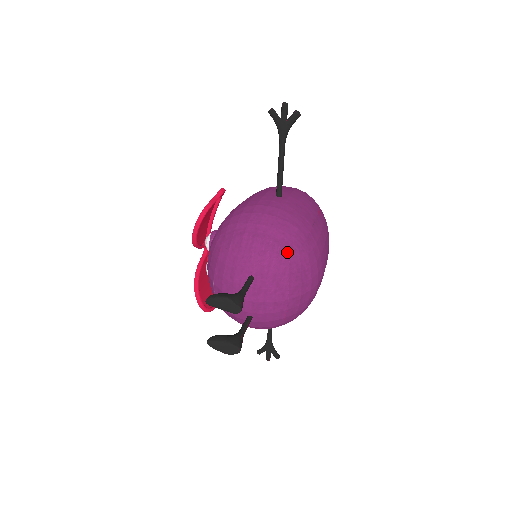
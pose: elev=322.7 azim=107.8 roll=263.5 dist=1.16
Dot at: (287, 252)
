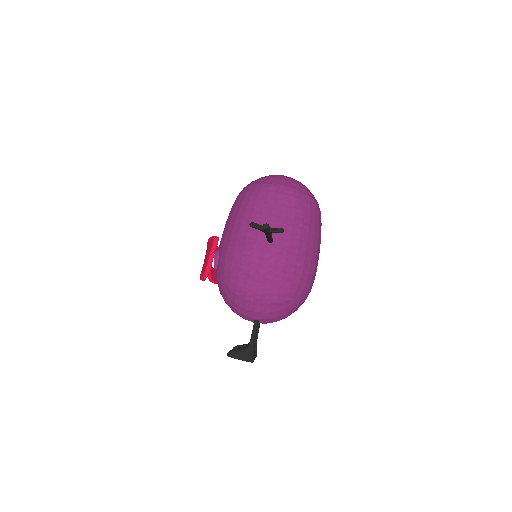
Dot at: (283, 305)
